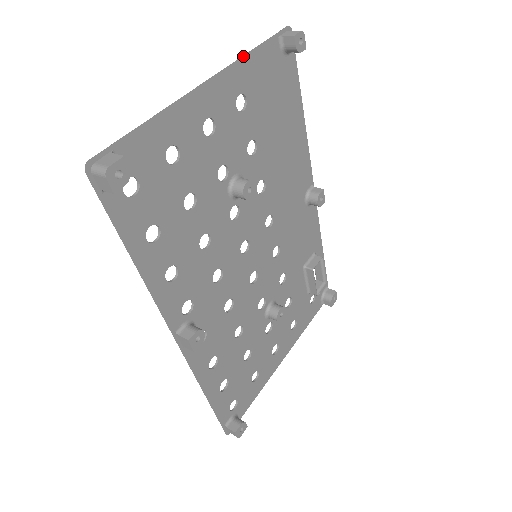
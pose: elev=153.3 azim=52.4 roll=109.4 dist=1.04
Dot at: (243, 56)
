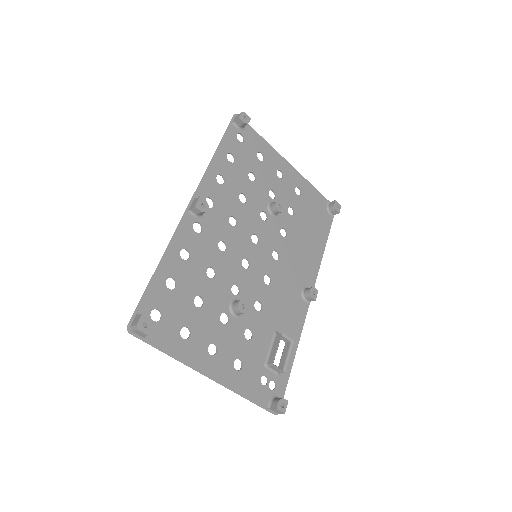
Dot at: (309, 182)
